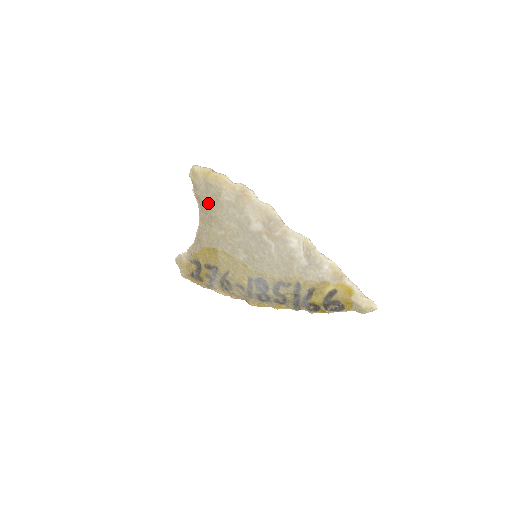
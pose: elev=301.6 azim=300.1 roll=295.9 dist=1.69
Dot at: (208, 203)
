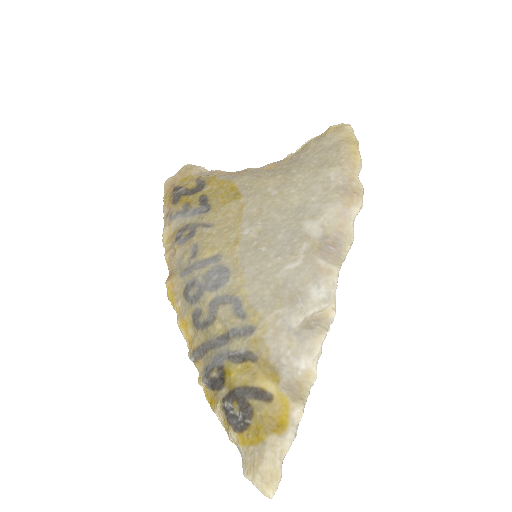
Dot at: (308, 158)
